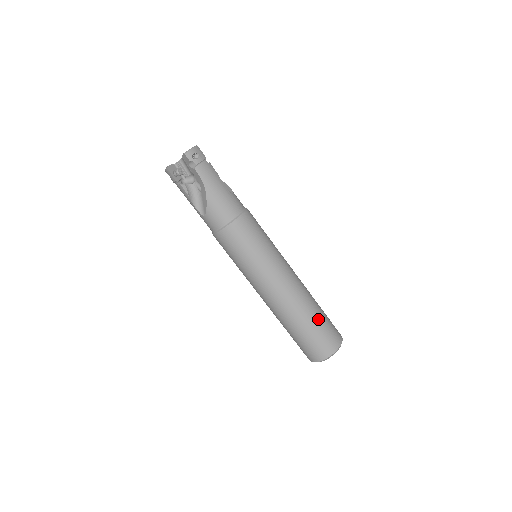
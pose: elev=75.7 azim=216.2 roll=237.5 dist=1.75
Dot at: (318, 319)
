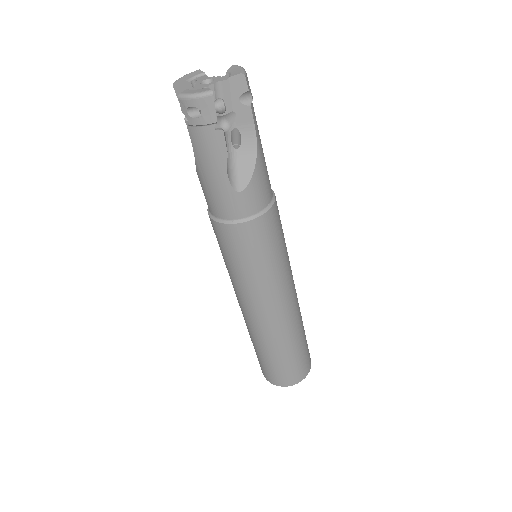
Dot at: occluded
